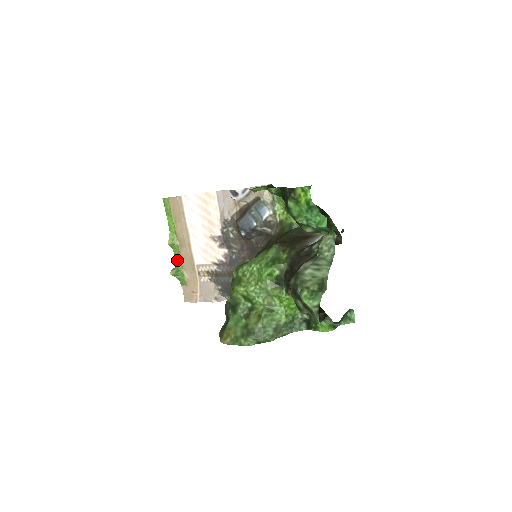
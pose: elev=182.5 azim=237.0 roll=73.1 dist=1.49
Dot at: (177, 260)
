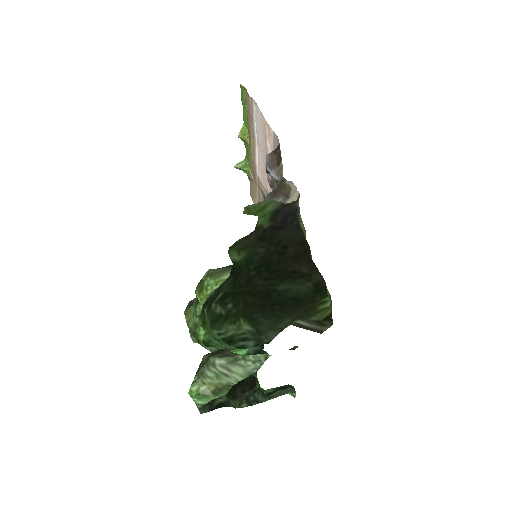
Dot at: (247, 155)
